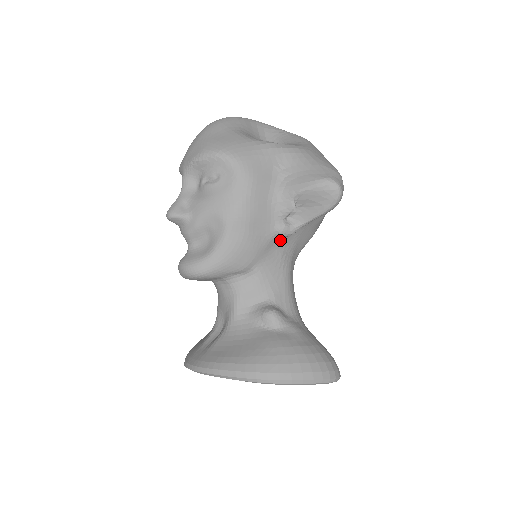
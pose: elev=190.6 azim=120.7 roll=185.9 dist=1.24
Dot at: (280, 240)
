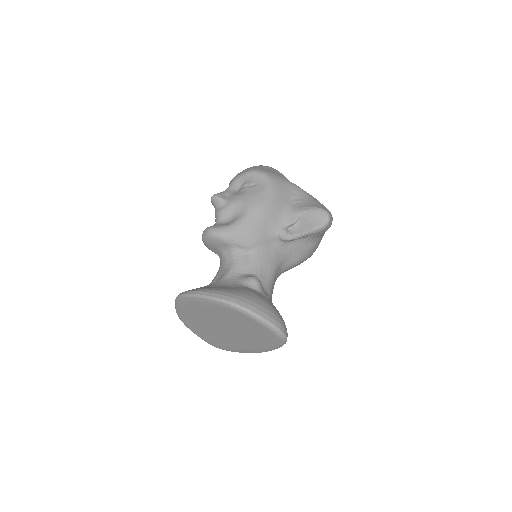
Dot at: (278, 242)
